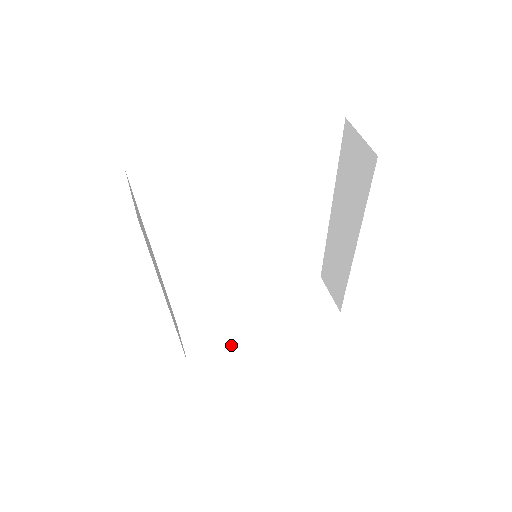
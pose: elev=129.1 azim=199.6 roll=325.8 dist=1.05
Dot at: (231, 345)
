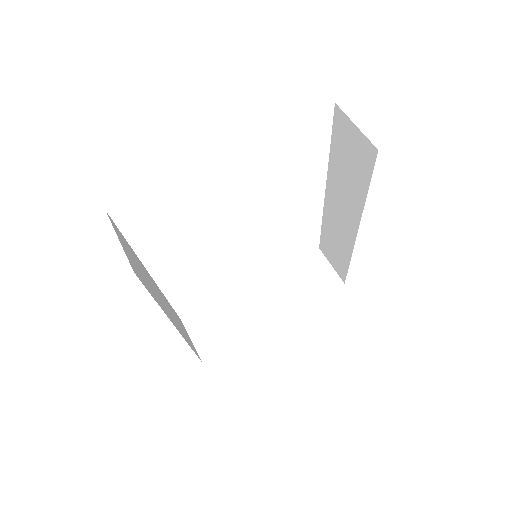
Dot at: (241, 336)
